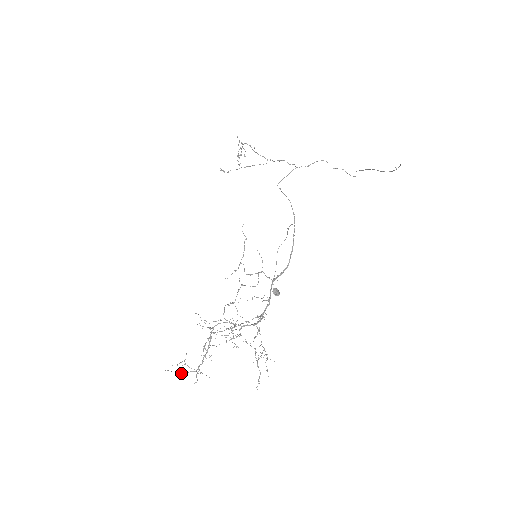
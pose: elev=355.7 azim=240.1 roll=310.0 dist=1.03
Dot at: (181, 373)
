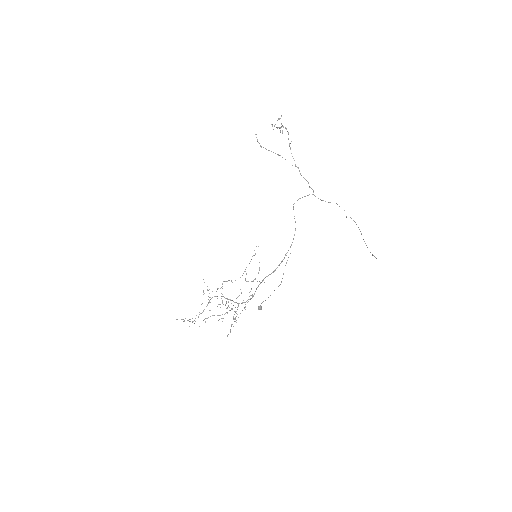
Dot at: (184, 321)
